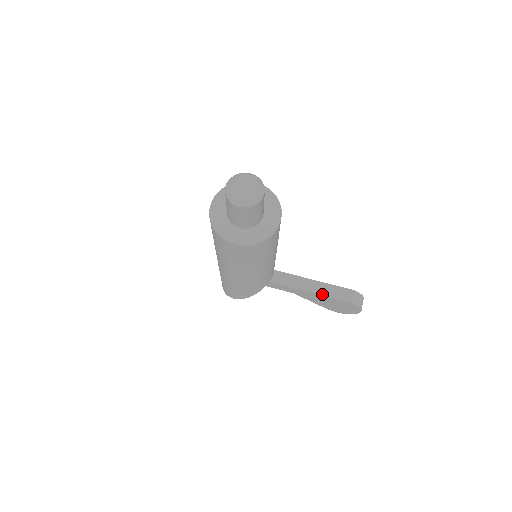
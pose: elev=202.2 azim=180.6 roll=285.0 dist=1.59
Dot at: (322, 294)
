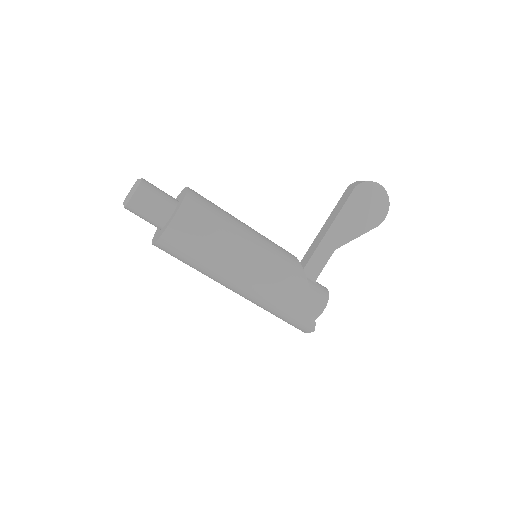
Dot at: (337, 214)
